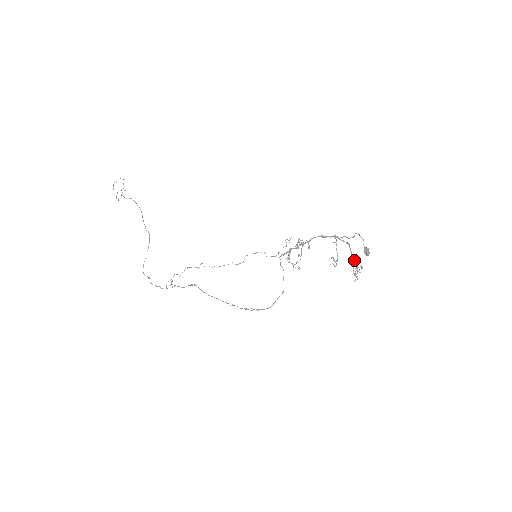
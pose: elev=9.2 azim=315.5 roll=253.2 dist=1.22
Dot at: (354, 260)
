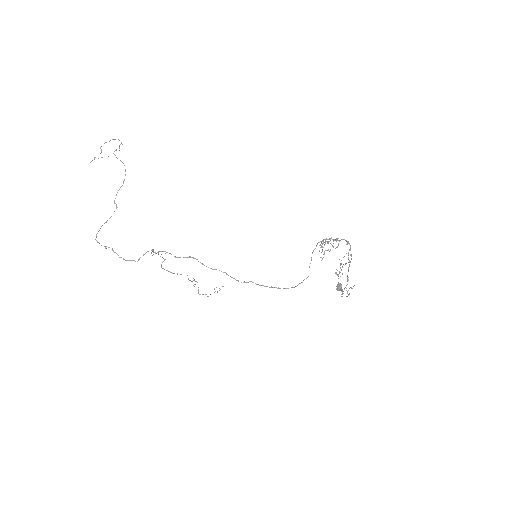
Dot at: (348, 279)
